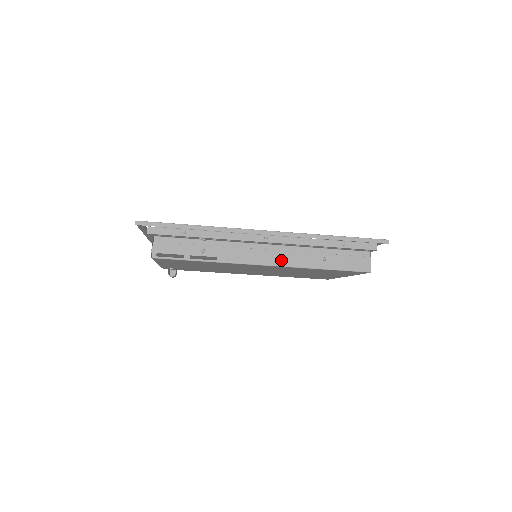
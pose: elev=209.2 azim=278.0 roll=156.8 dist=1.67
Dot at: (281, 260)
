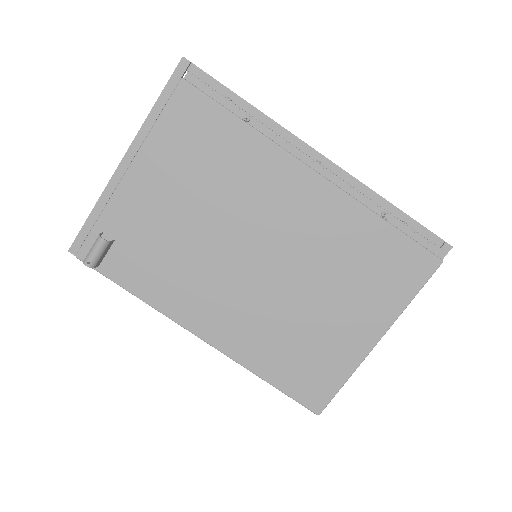
Dot at: occluded
